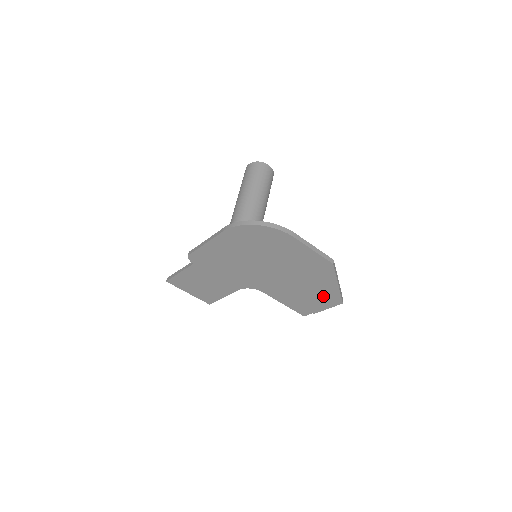
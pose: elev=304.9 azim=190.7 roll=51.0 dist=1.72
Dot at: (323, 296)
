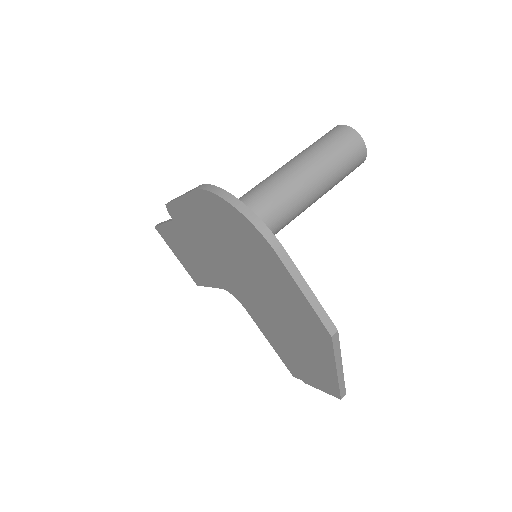
Dot at: (316, 370)
